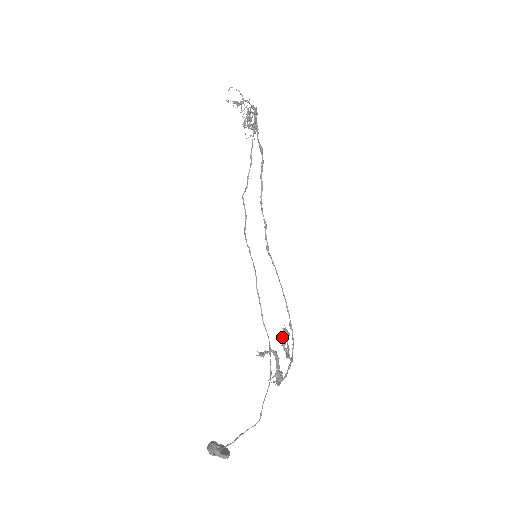
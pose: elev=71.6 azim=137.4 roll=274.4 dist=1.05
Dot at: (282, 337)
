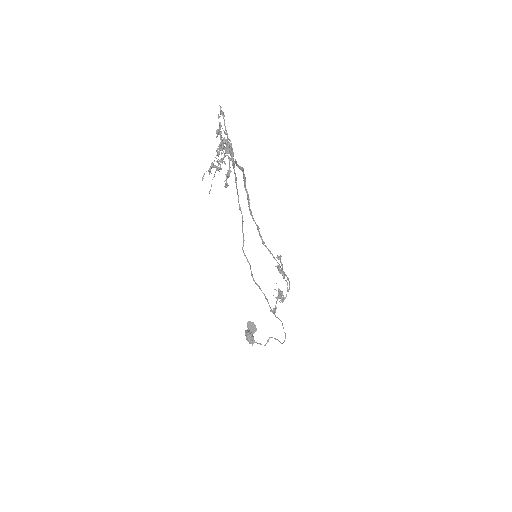
Dot at: (278, 270)
